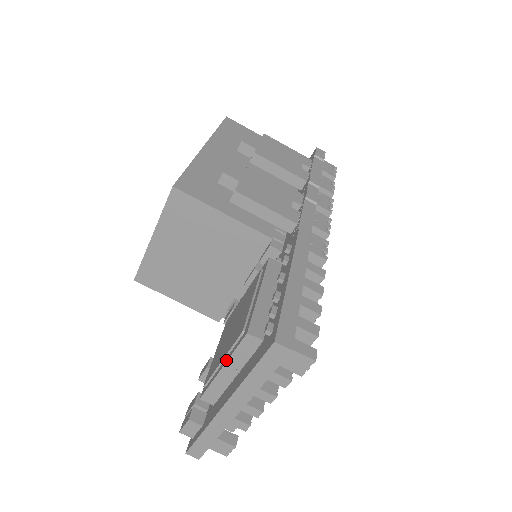
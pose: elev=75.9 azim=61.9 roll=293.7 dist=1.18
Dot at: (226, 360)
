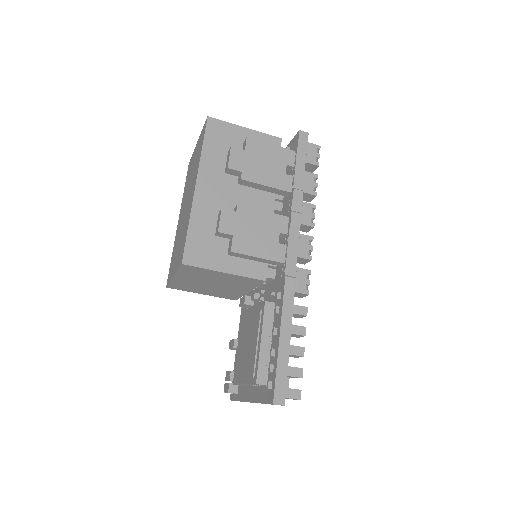
Dot at: (245, 382)
